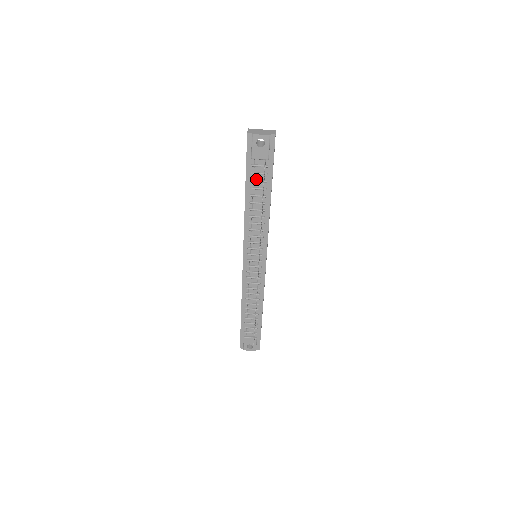
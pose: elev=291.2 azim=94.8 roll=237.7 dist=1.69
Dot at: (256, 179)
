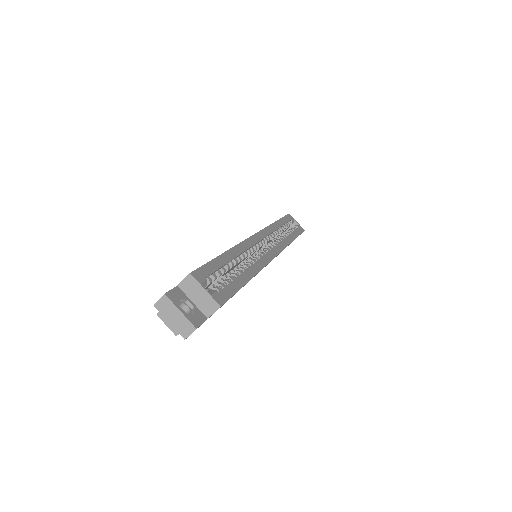
Dot at: occluded
